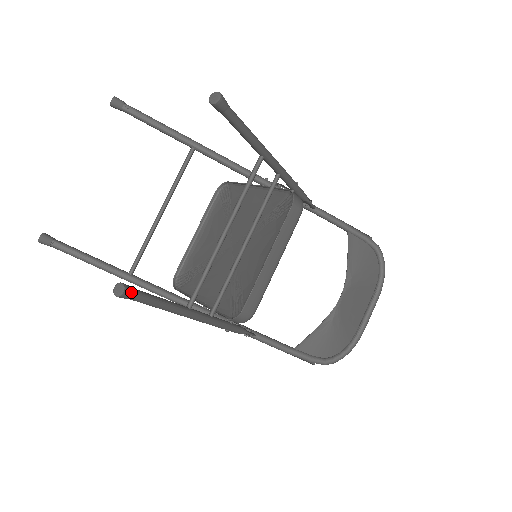
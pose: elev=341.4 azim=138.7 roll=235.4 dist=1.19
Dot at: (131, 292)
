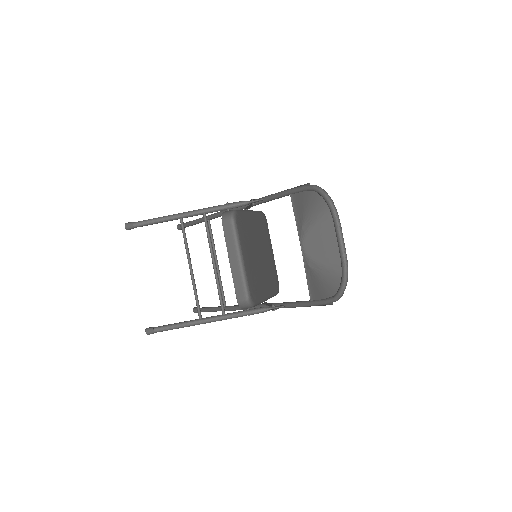
Dot at: (151, 330)
